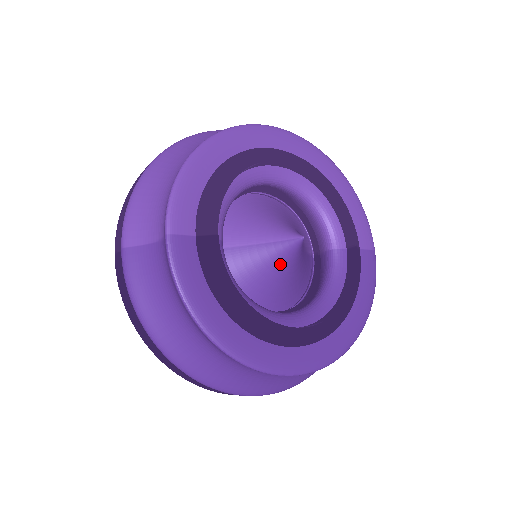
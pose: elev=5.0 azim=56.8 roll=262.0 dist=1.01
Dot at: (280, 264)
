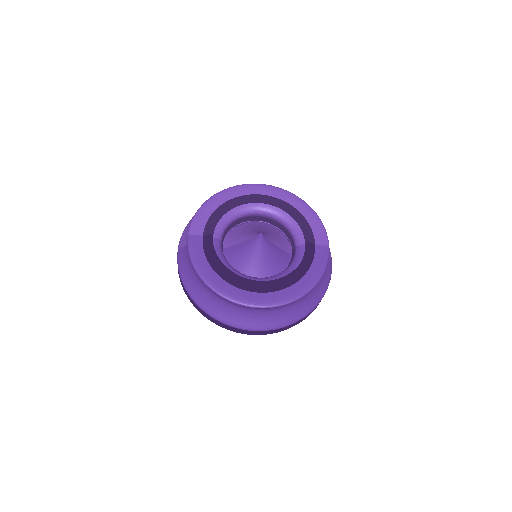
Dot at: (254, 251)
